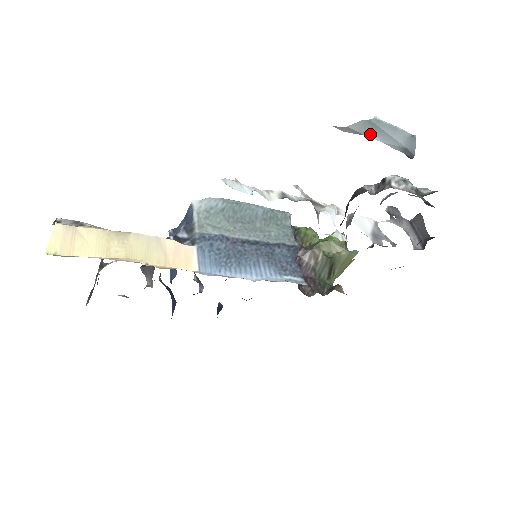
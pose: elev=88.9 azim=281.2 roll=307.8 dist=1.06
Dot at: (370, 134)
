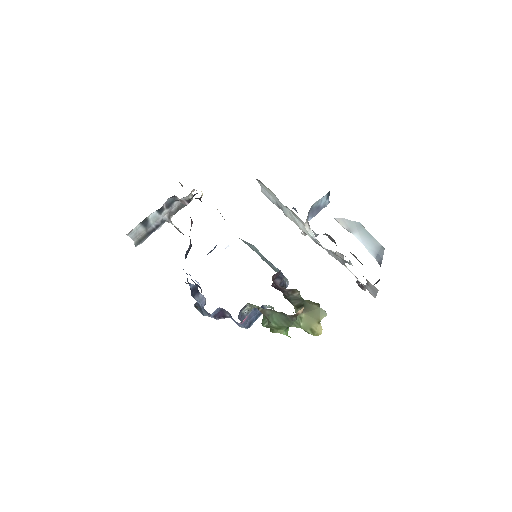
Dot at: (356, 234)
